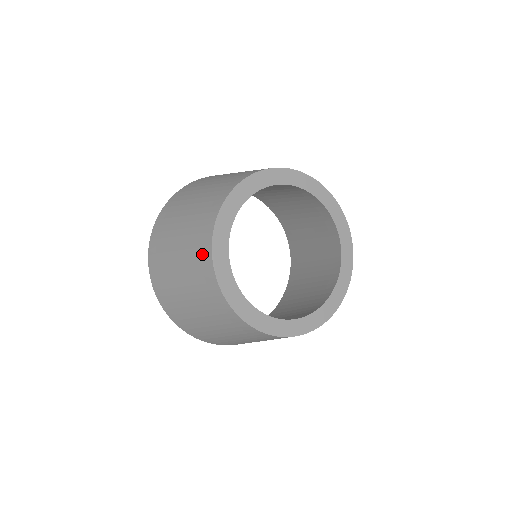
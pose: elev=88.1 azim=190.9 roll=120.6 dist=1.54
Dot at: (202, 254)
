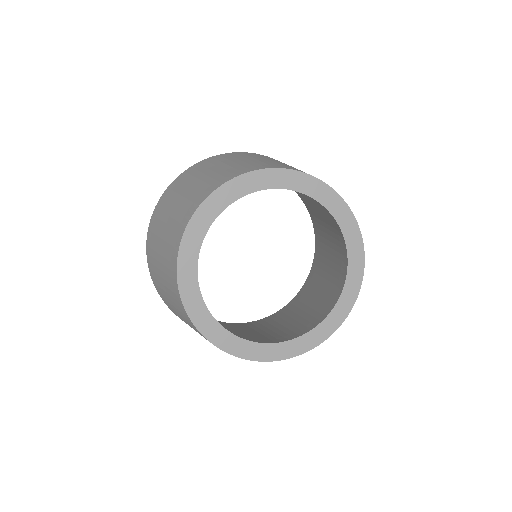
Dot at: (206, 190)
